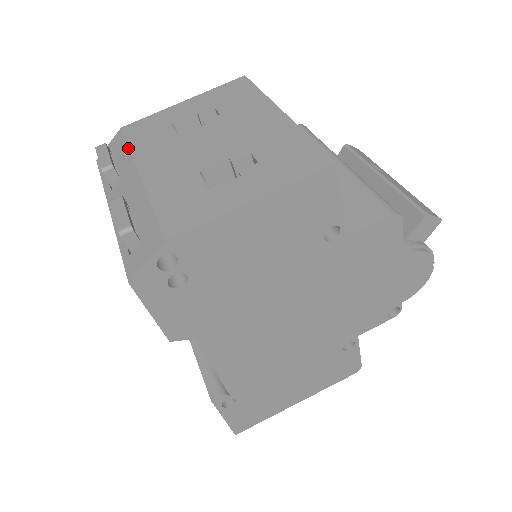
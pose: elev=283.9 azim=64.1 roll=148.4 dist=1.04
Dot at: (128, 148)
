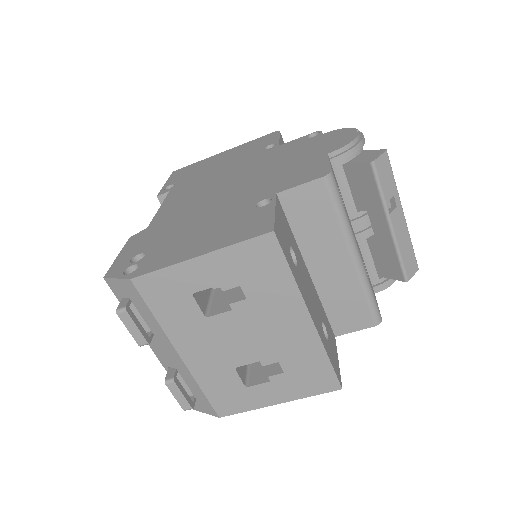
Dot at: (153, 317)
